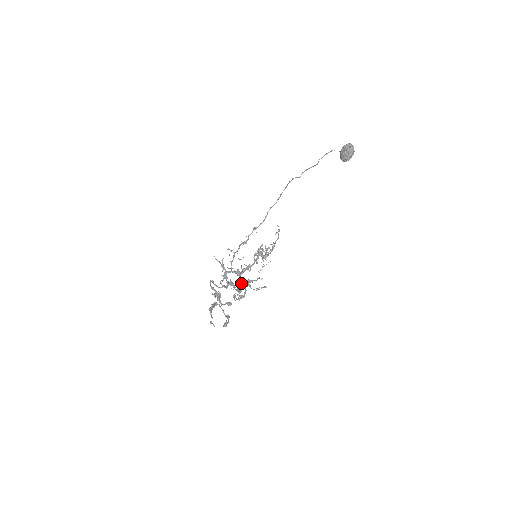
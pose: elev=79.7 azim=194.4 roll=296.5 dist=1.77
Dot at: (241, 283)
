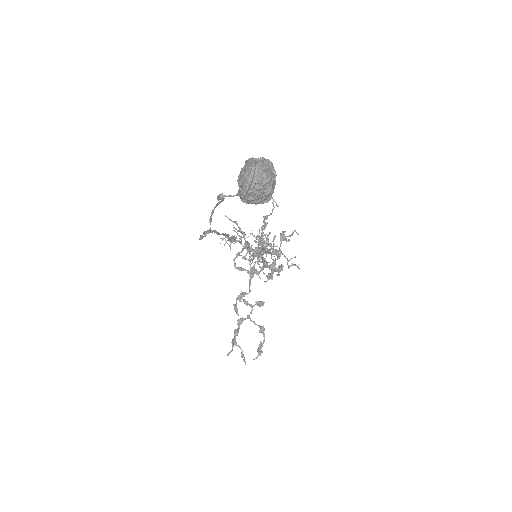
Dot at: occluded
